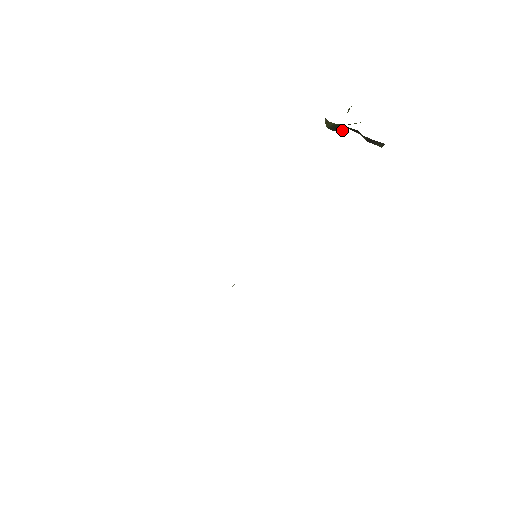
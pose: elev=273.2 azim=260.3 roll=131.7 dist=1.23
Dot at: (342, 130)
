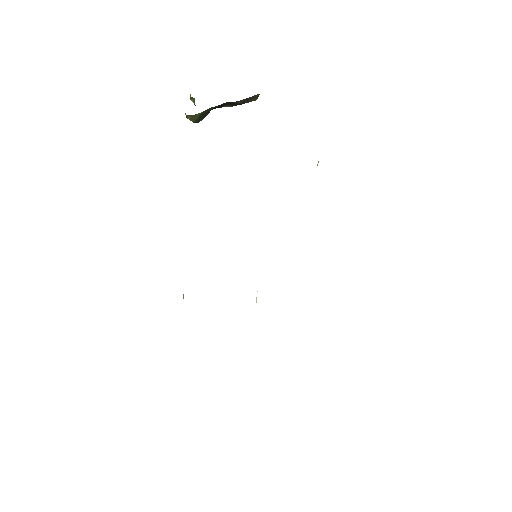
Dot at: occluded
